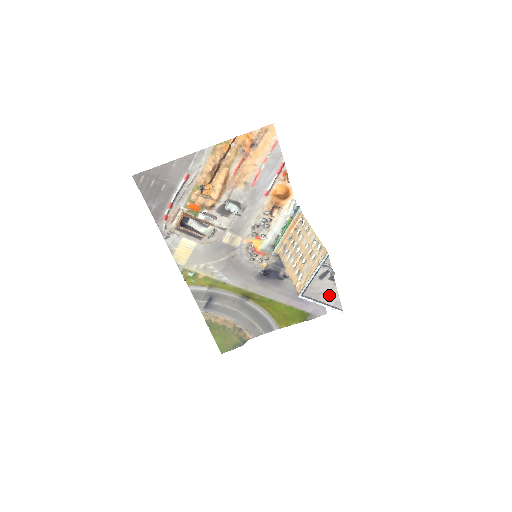
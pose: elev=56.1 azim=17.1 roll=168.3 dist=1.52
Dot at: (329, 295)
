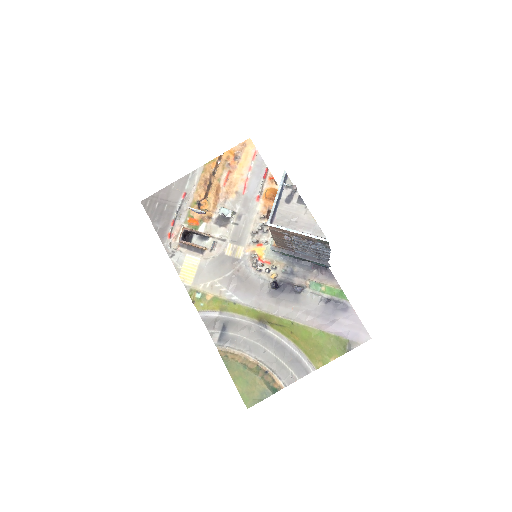
Dot at: (304, 222)
